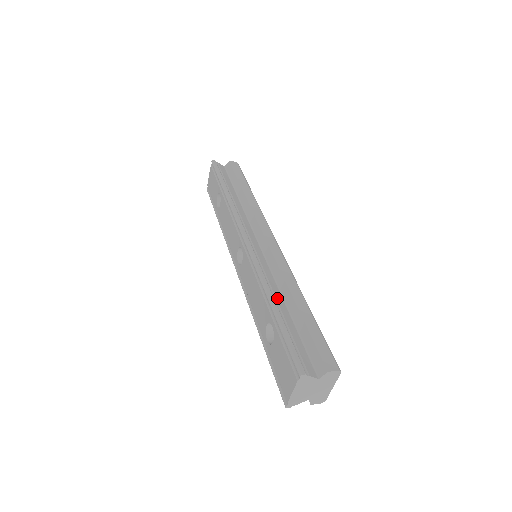
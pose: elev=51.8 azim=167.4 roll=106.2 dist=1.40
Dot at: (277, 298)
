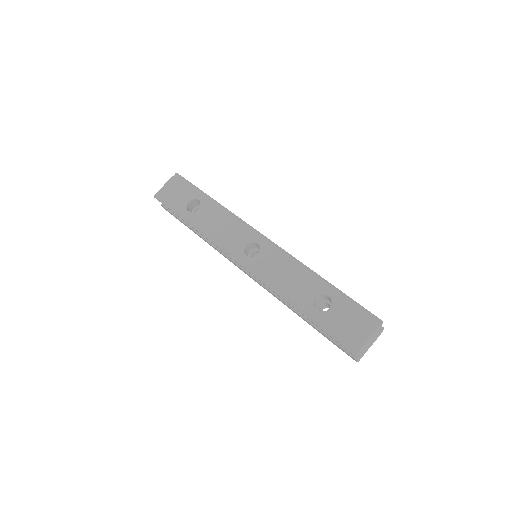
Dot at: occluded
